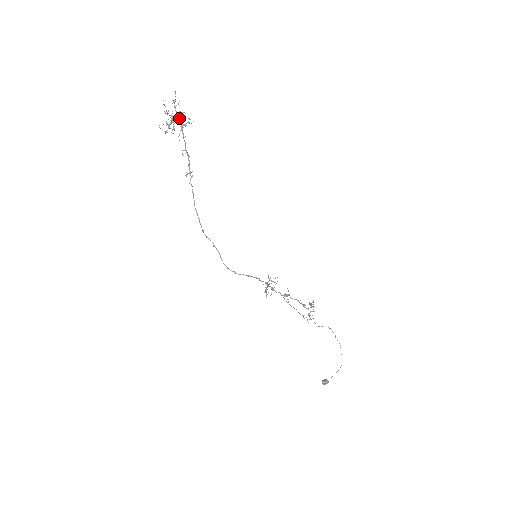
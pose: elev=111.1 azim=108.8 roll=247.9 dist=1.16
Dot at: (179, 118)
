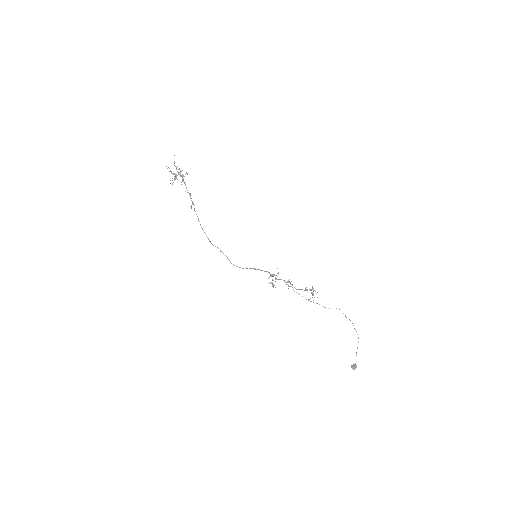
Dot at: (180, 174)
